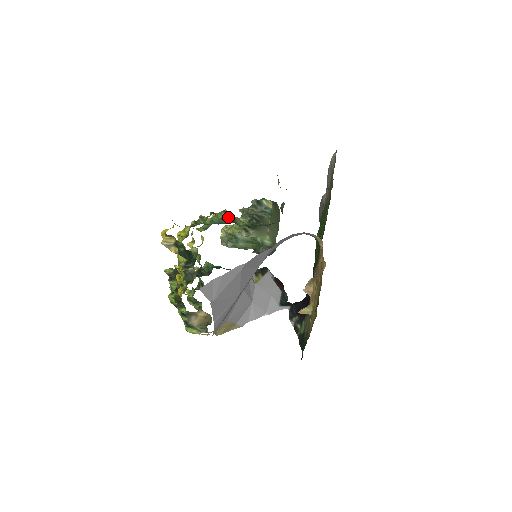
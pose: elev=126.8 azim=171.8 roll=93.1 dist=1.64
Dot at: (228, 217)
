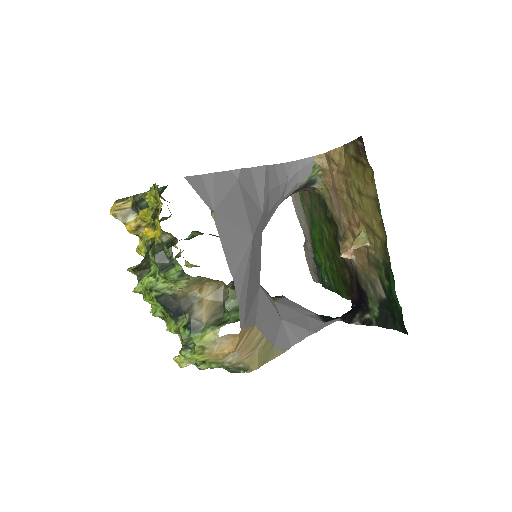
Dot at: (200, 233)
